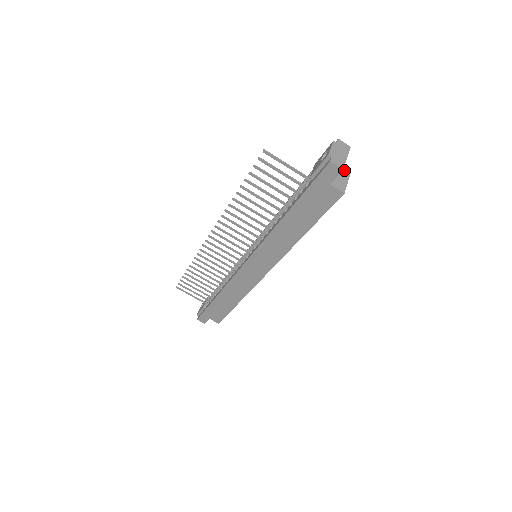
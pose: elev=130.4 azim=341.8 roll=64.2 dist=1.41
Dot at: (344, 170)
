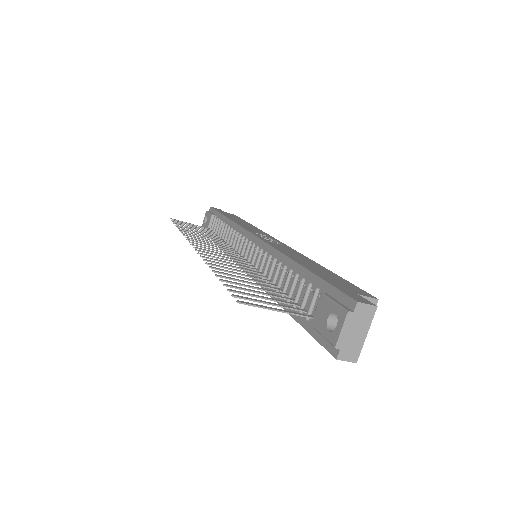
Dot at: occluded
